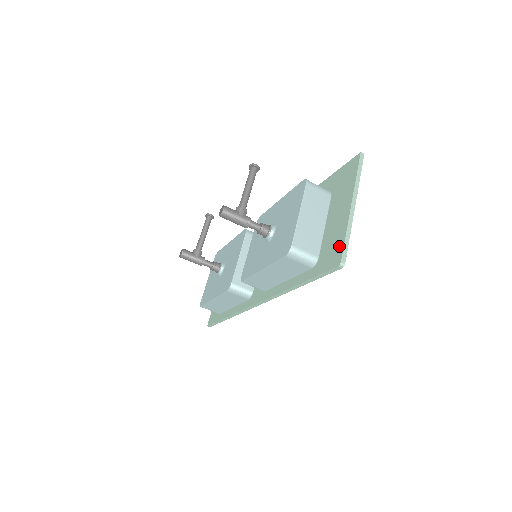
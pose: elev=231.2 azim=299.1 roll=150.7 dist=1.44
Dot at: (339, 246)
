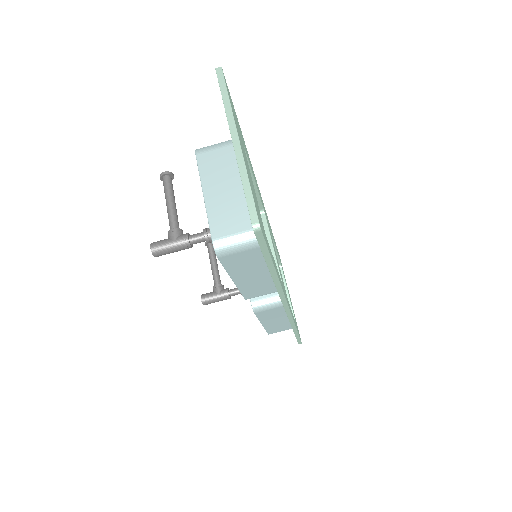
Dot at: occluded
